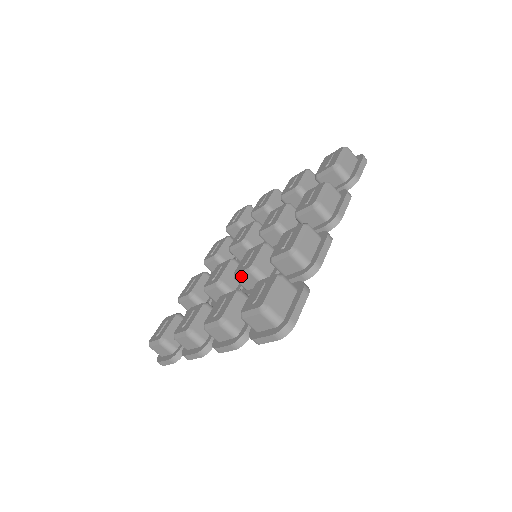
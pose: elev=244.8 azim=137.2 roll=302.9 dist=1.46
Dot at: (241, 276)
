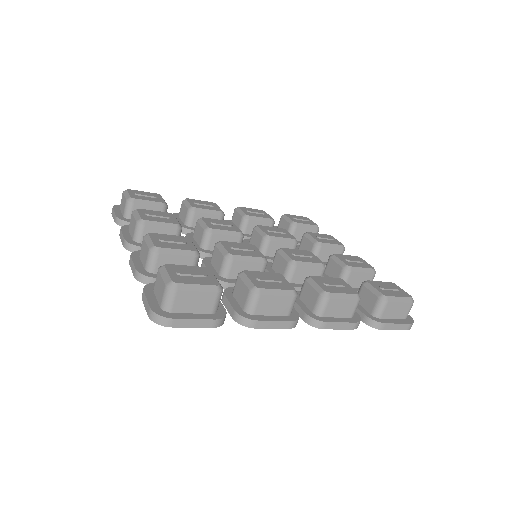
Dot at: (219, 249)
